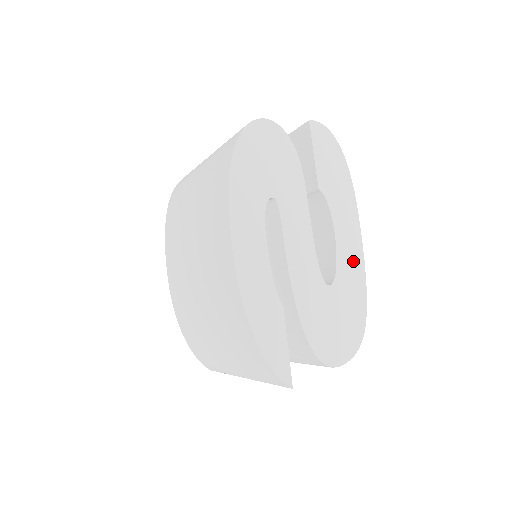
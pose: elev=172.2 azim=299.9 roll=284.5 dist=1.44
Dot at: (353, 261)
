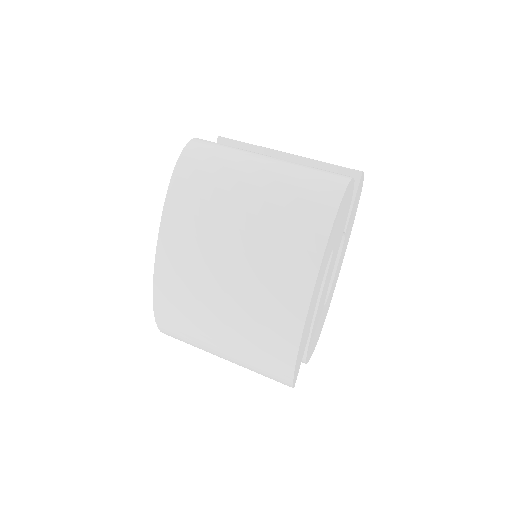
Dot at: (335, 283)
